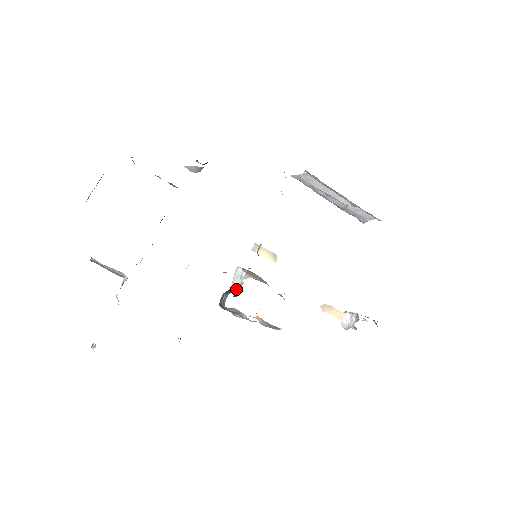
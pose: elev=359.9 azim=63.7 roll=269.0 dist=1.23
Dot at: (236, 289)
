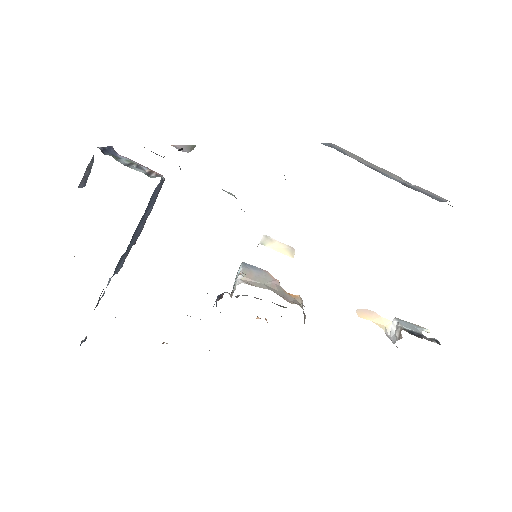
Dot at: (231, 293)
